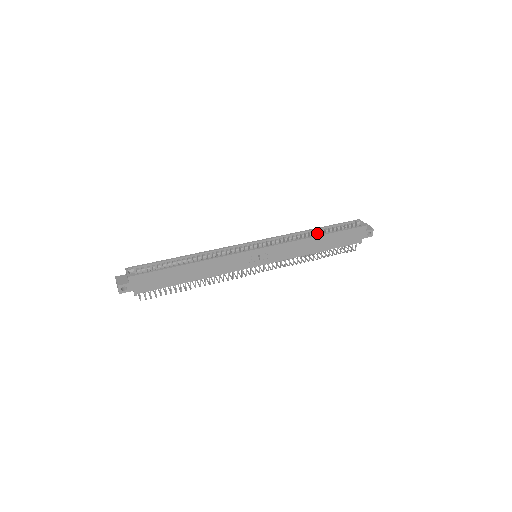
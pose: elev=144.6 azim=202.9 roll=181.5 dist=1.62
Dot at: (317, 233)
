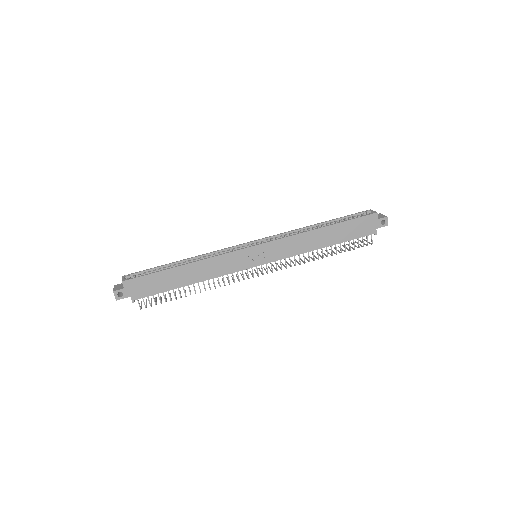
Dot at: occluded
